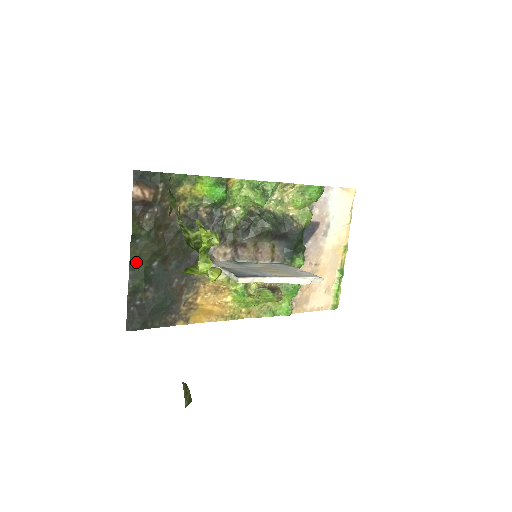
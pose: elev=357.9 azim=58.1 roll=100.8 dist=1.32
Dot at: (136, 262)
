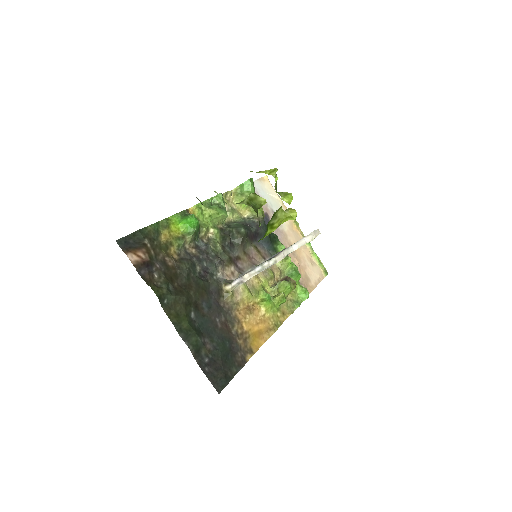
Dot at: (178, 322)
